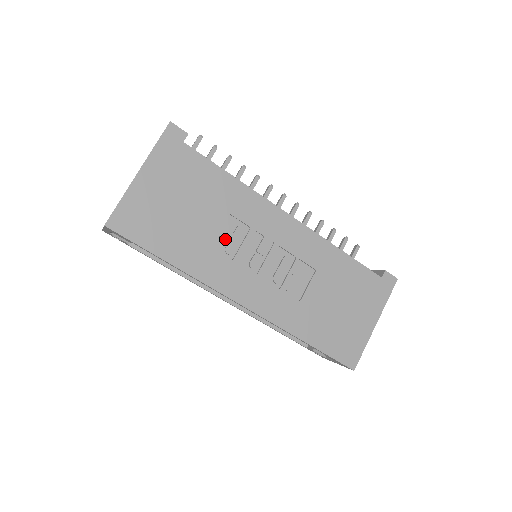
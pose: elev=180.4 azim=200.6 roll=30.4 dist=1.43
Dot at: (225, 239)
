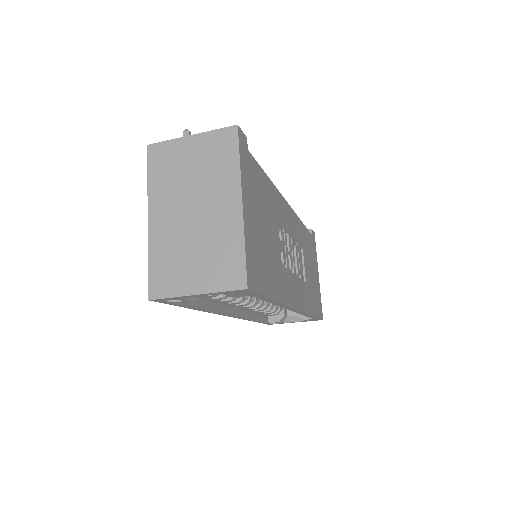
Dot at: (281, 250)
